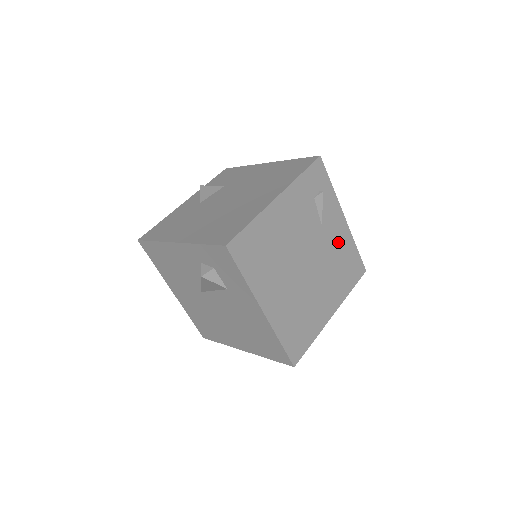
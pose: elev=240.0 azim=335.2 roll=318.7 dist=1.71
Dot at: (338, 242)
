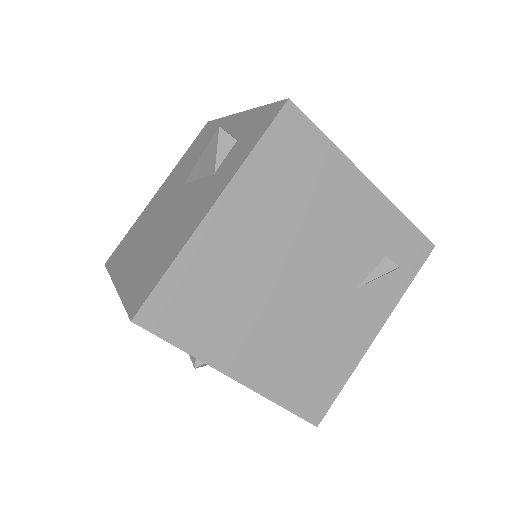
Dot at: (343, 337)
